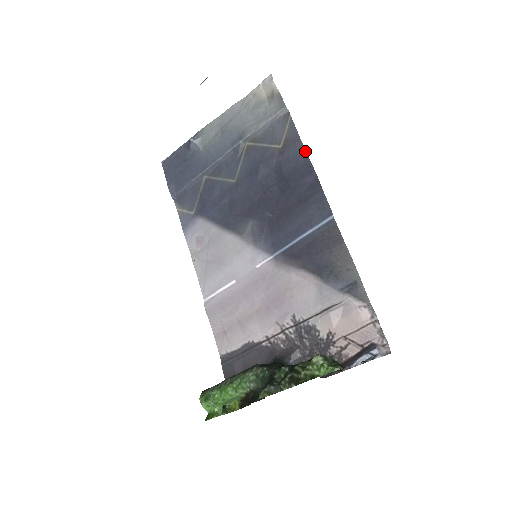
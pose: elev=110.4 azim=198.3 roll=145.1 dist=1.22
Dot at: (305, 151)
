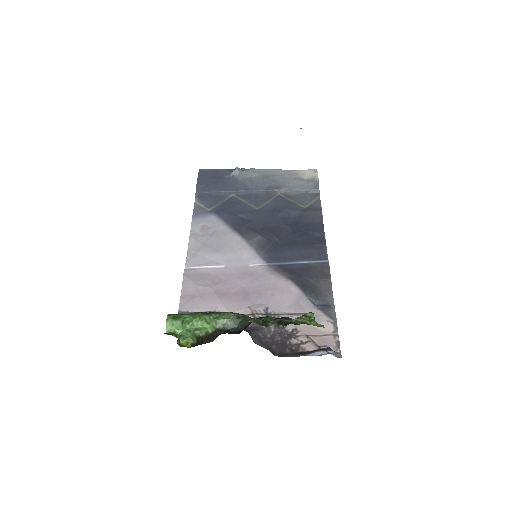
Dot at: (322, 218)
